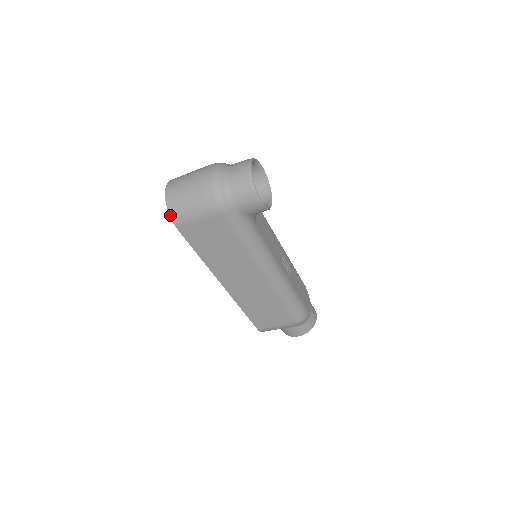
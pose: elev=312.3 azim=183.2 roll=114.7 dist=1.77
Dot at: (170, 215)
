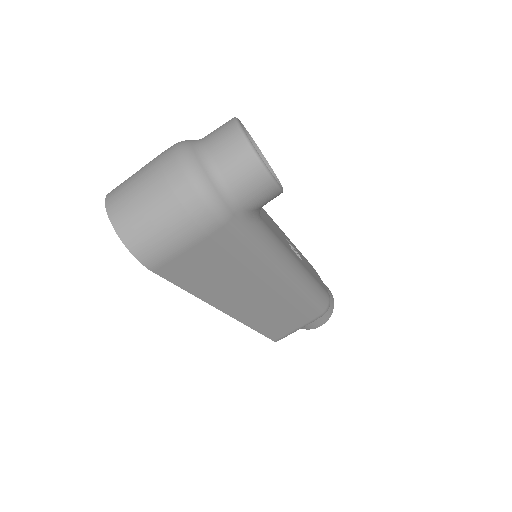
Dot at: (135, 256)
